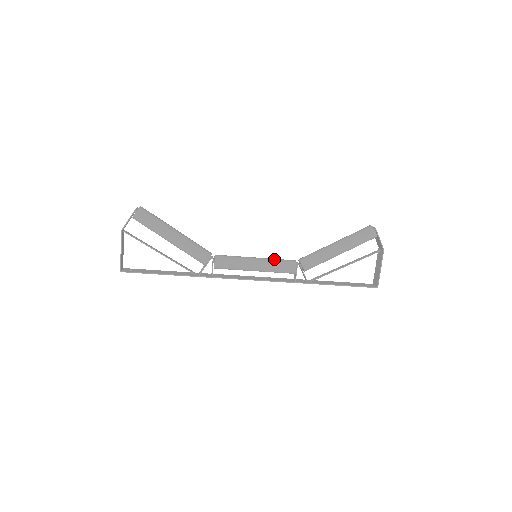
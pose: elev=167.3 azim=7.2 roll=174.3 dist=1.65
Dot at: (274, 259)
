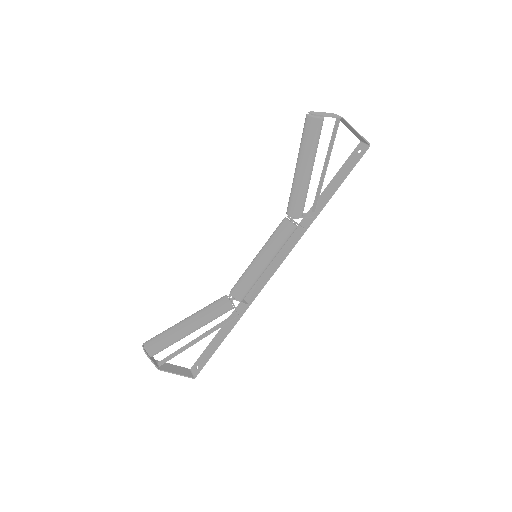
Dot at: (271, 241)
